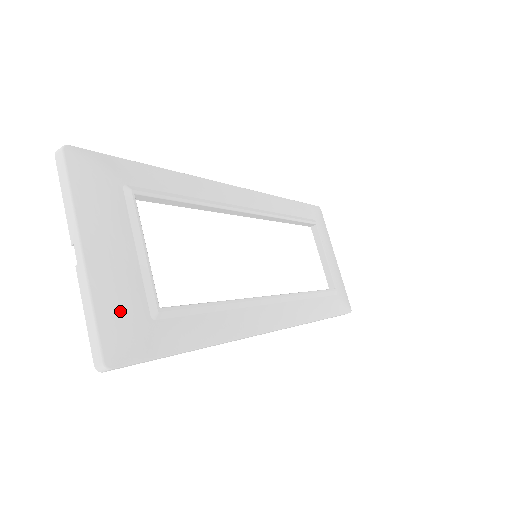
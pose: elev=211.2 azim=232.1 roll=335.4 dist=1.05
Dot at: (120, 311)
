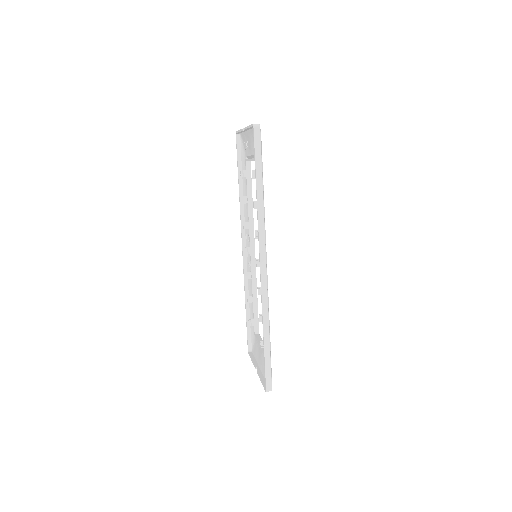
Dot at: occluded
